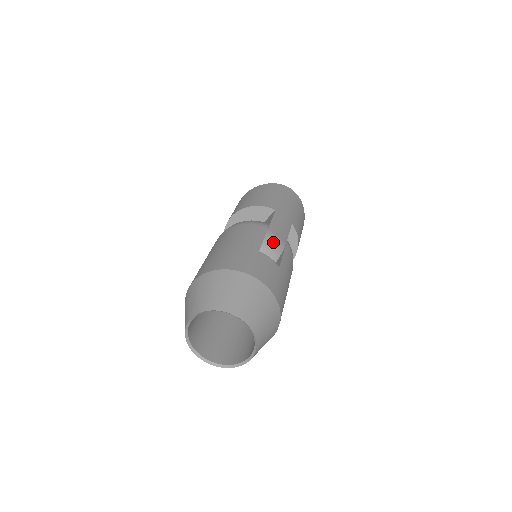
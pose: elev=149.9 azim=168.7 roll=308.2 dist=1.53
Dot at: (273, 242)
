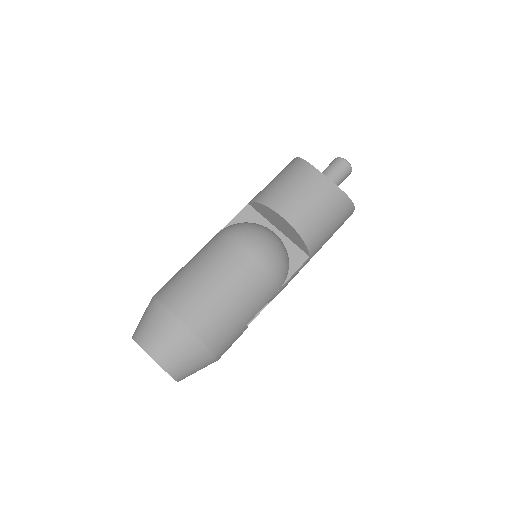
Dot at: (268, 302)
